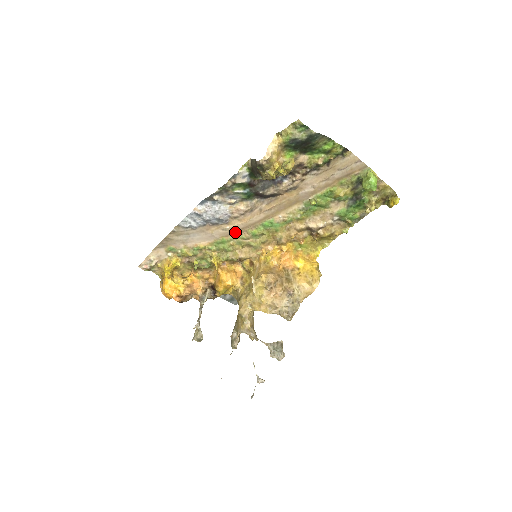
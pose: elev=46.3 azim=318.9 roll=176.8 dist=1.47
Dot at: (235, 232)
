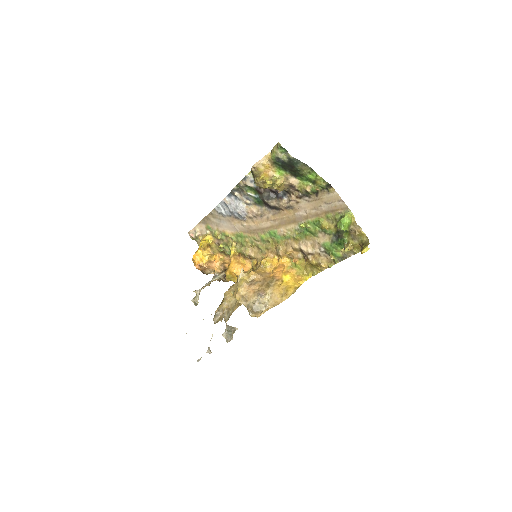
Dot at: (250, 231)
